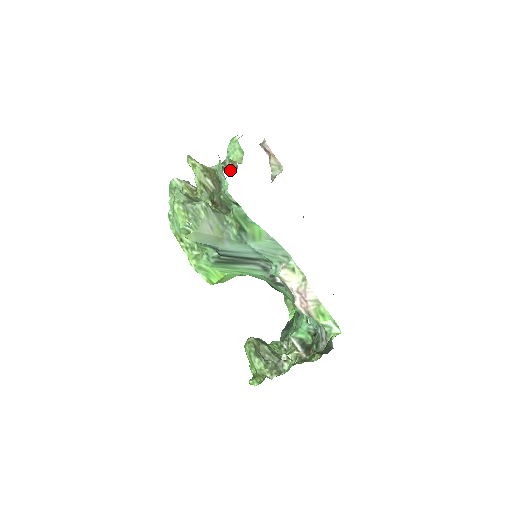
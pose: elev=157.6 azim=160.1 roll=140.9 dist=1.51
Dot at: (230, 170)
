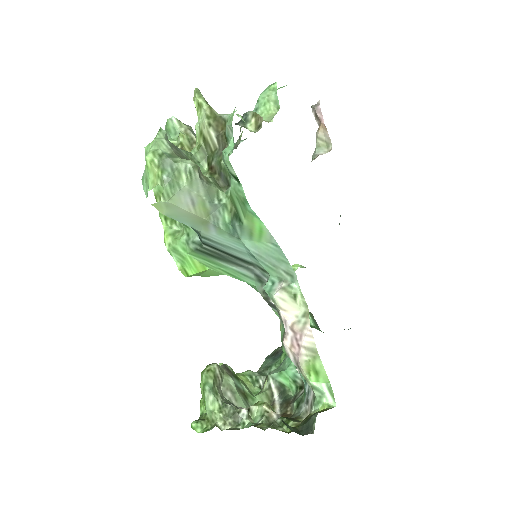
Dot at: (250, 127)
